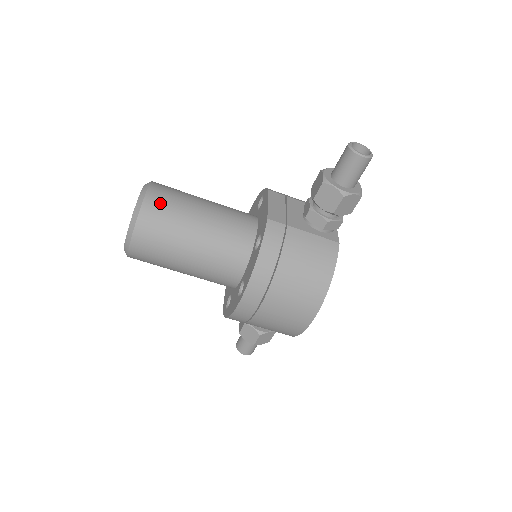
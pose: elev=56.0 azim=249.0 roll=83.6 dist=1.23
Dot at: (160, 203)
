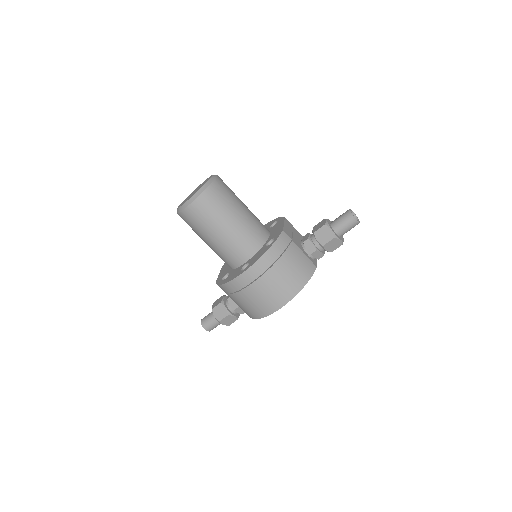
Dot at: (221, 189)
